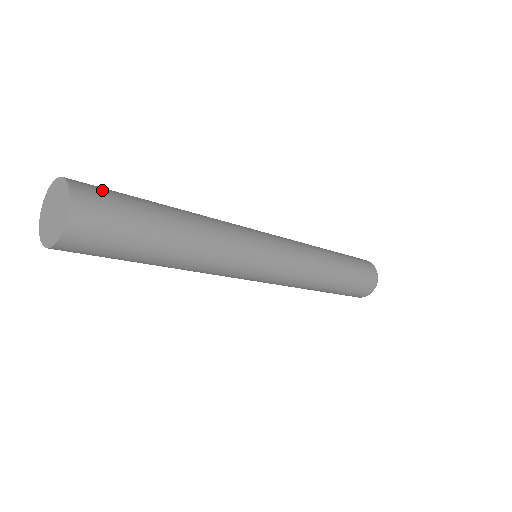
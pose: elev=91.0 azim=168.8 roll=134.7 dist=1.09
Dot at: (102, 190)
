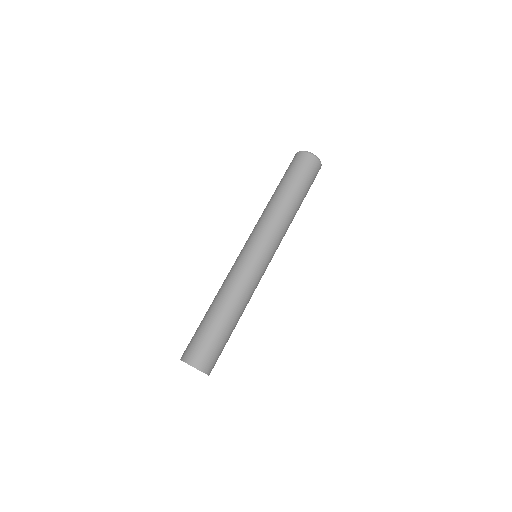
Dot at: (199, 350)
